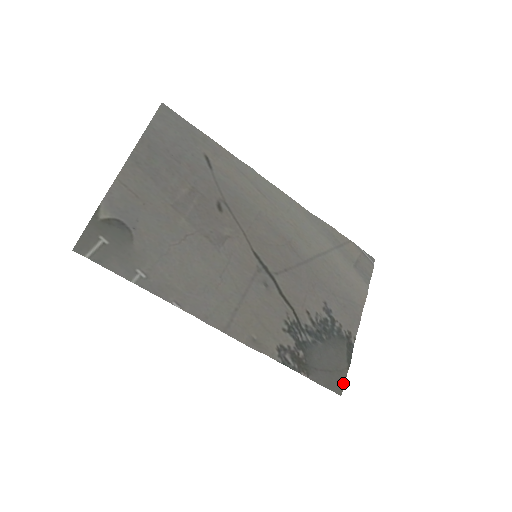
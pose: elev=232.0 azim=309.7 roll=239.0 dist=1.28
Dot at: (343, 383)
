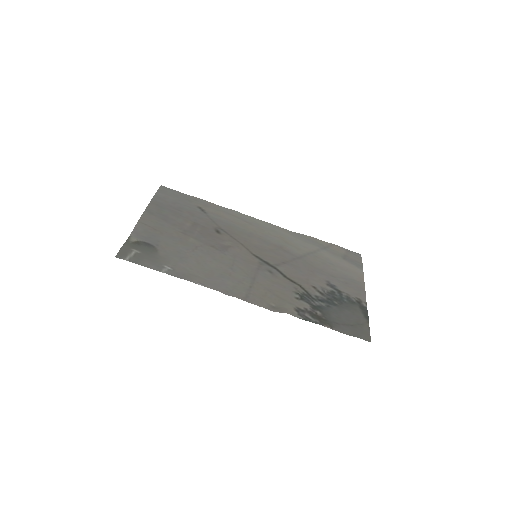
Dot at: (368, 333)
